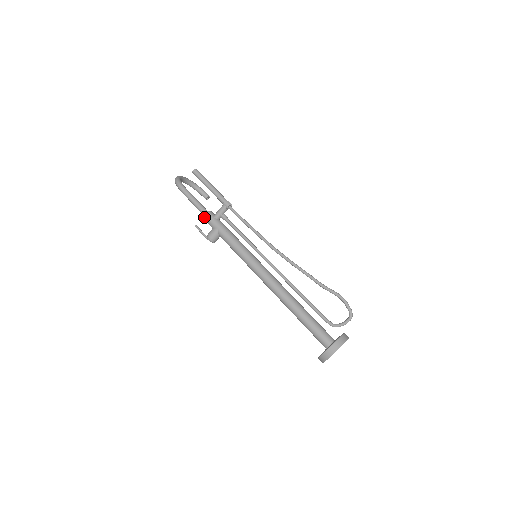
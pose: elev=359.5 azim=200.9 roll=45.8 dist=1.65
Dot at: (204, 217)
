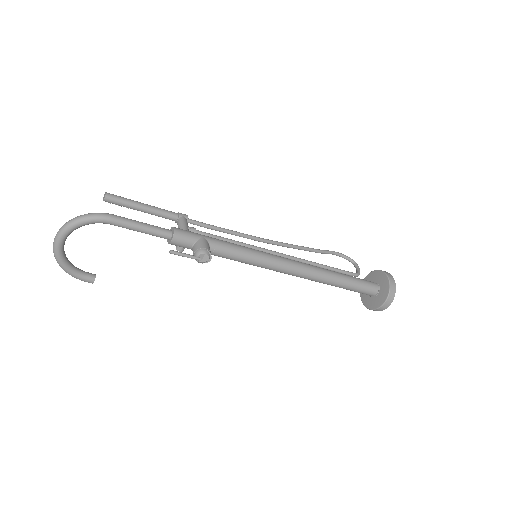
Dot at: (176, 232)
